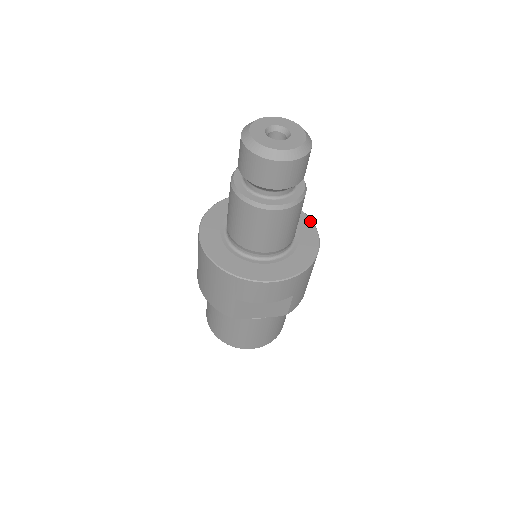
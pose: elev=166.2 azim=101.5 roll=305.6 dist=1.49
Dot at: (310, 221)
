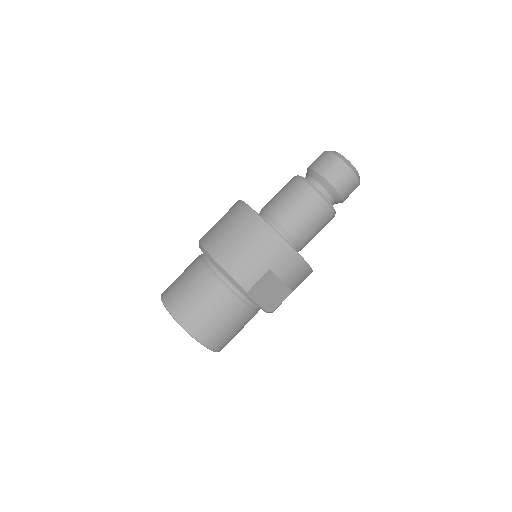
Dot at: occluded
